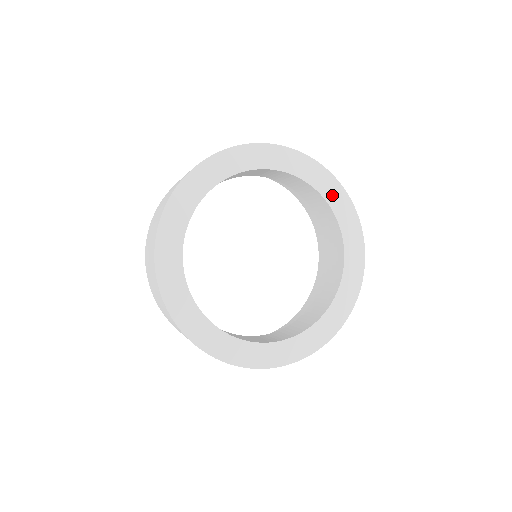
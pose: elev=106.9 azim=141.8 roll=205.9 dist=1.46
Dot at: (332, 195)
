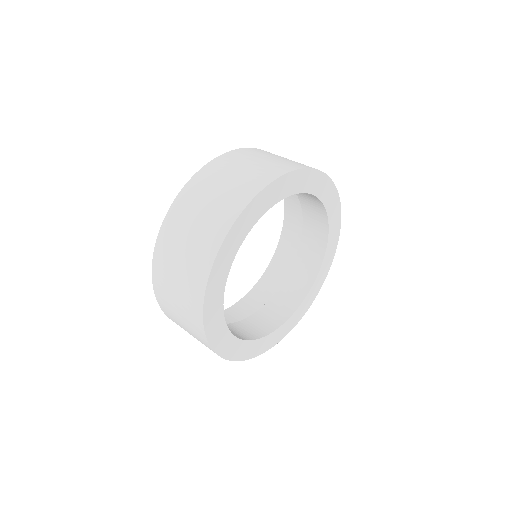
Dot at: (333, 225)
